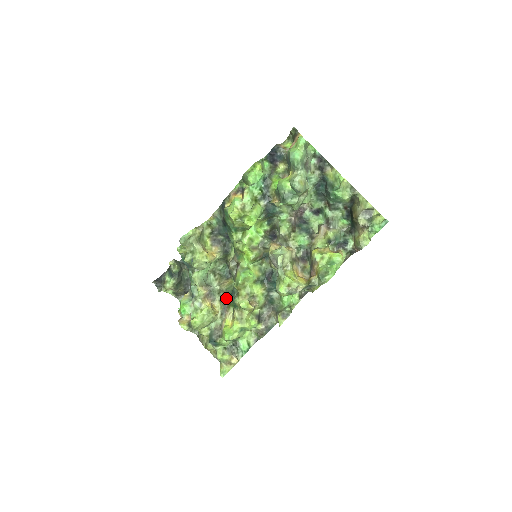
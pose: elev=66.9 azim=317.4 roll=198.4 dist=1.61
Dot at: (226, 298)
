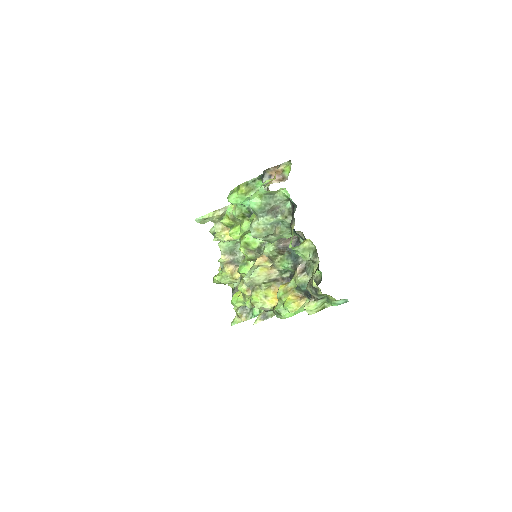
Dot at: occluded
